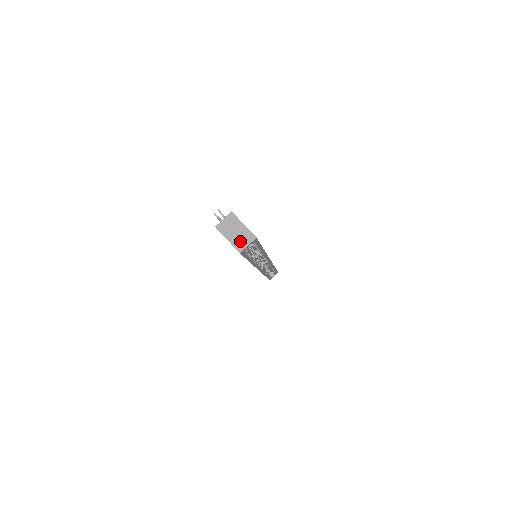
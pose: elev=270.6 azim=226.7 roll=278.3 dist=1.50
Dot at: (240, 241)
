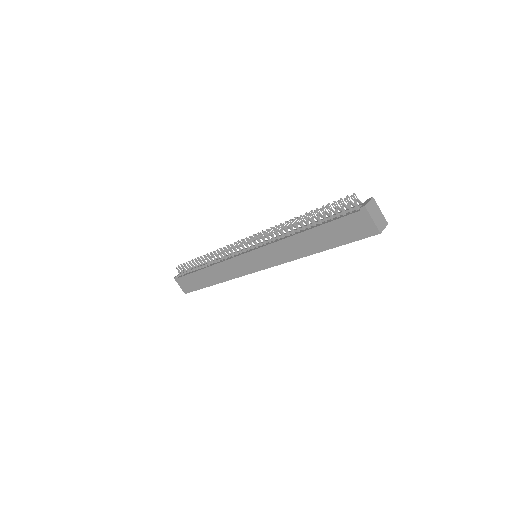
Dot at: (380, 223)
